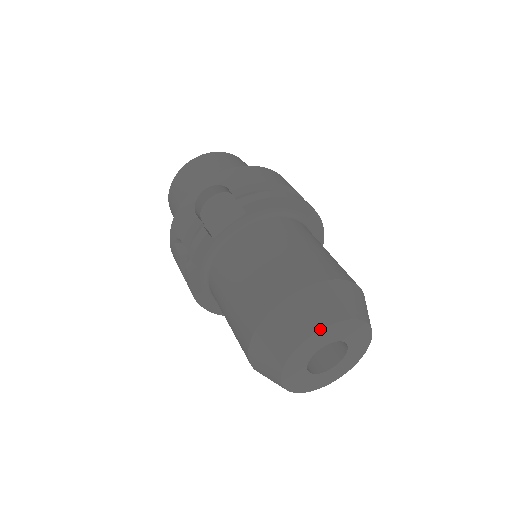
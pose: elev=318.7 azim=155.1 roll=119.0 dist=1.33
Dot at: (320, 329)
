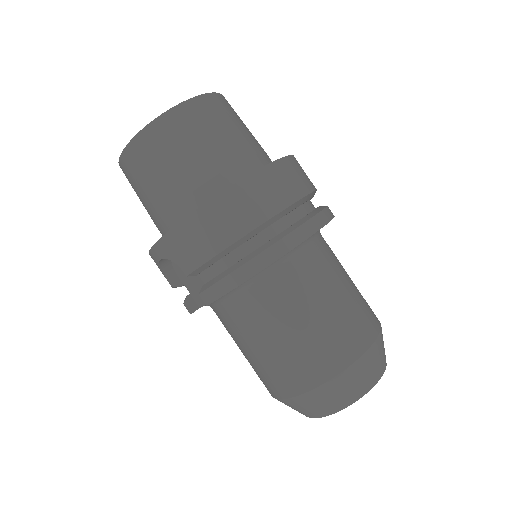
Dot at: (320, 417)
